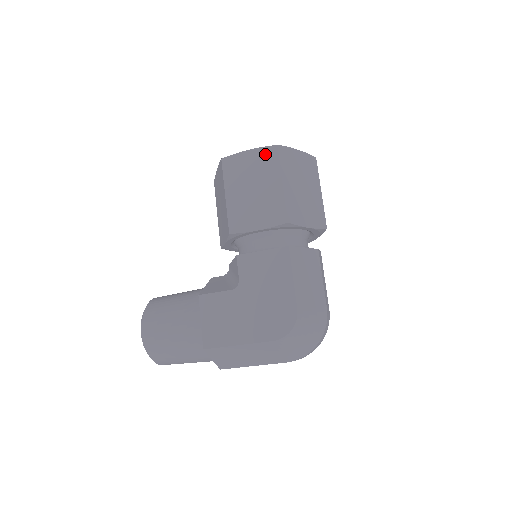
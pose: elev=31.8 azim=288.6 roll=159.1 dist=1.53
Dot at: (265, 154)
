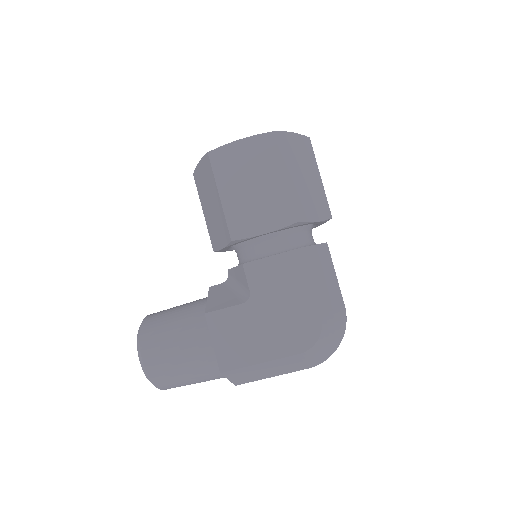
Dot at: (260, 143)
